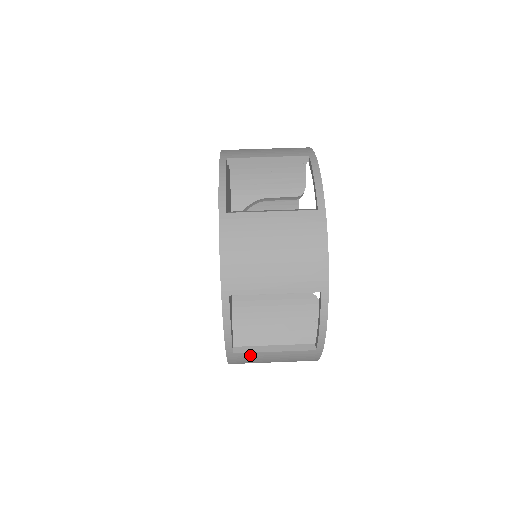
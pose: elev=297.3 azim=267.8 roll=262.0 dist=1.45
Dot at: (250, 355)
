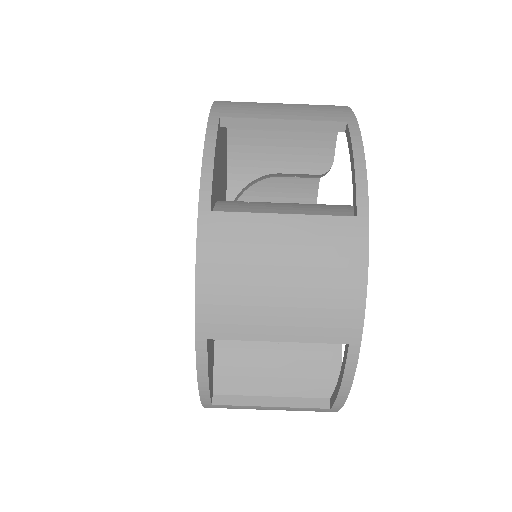
Dot at: (236, 407)
